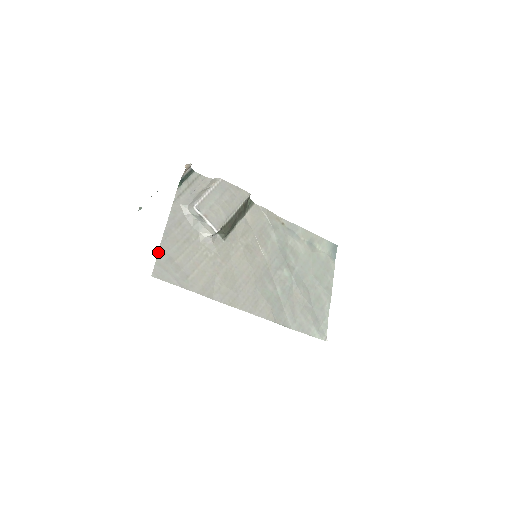
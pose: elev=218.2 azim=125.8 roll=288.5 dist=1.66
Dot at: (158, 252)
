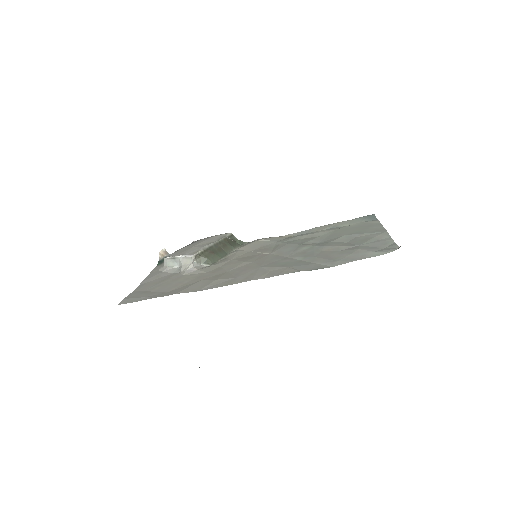
Dot at: (130, 294)
